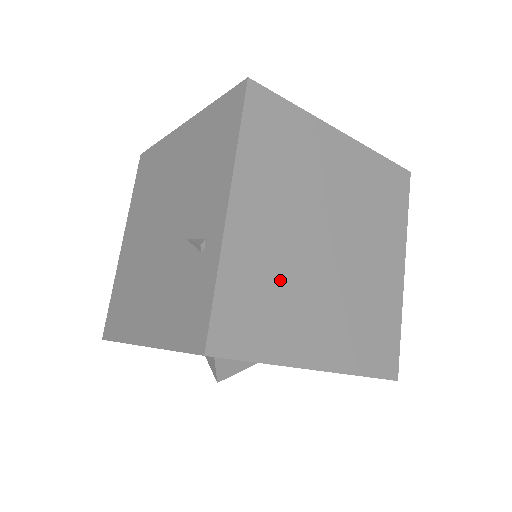
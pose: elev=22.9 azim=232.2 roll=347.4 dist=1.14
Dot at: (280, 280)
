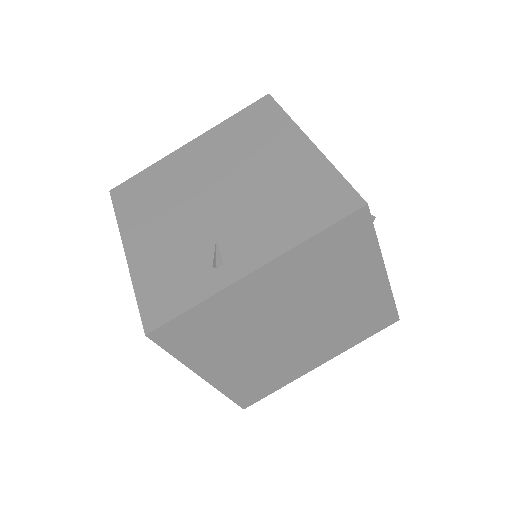
Dot at: (238, 326)
